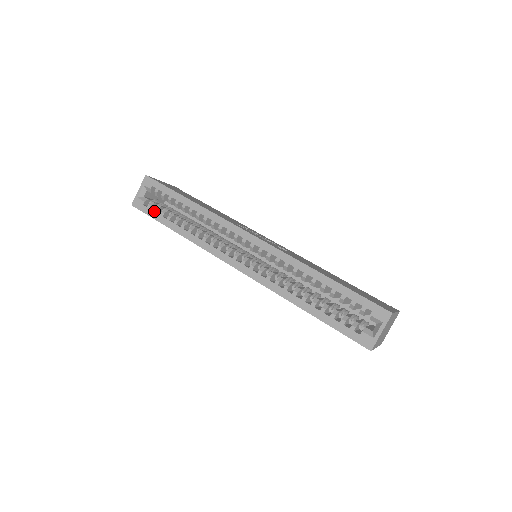
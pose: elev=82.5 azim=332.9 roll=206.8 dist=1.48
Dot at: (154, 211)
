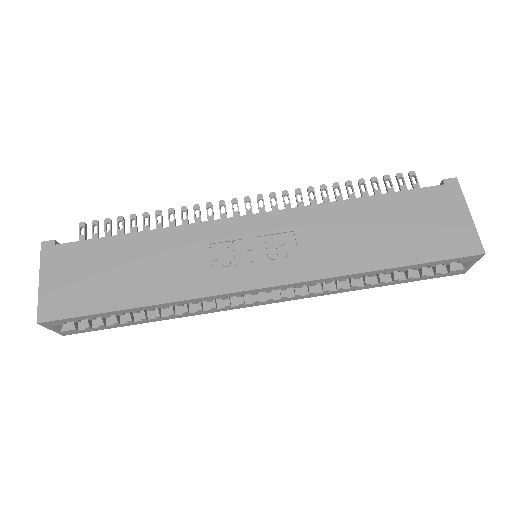
Dot at: (102, 327)
